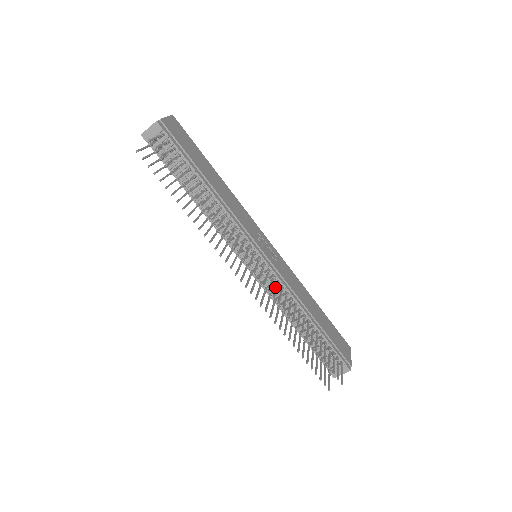
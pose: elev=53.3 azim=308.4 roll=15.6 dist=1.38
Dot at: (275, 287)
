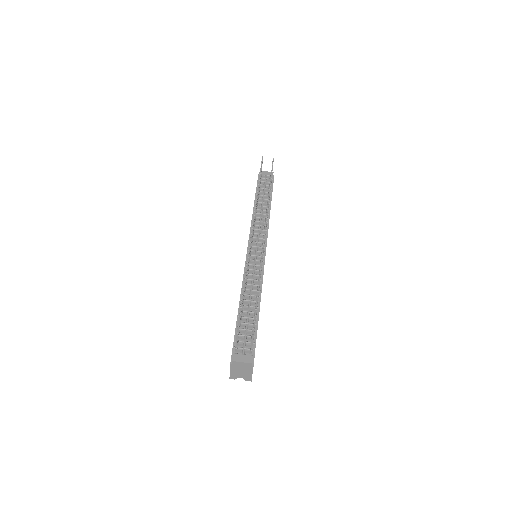
Dot at: occluded
